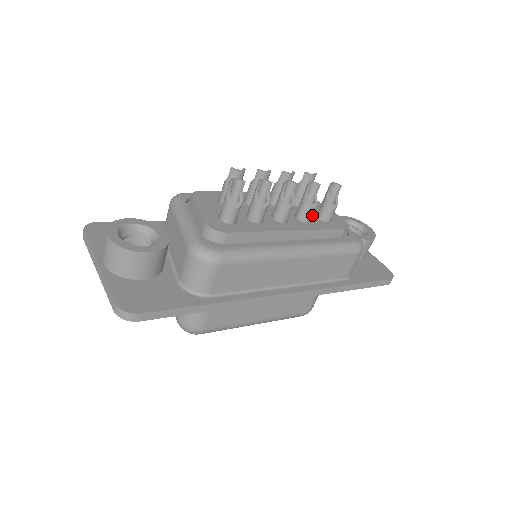
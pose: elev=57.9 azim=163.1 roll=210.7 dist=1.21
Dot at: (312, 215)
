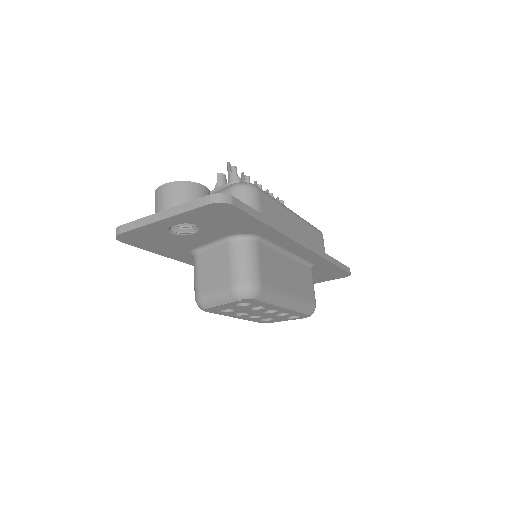
Dot at: occluded
